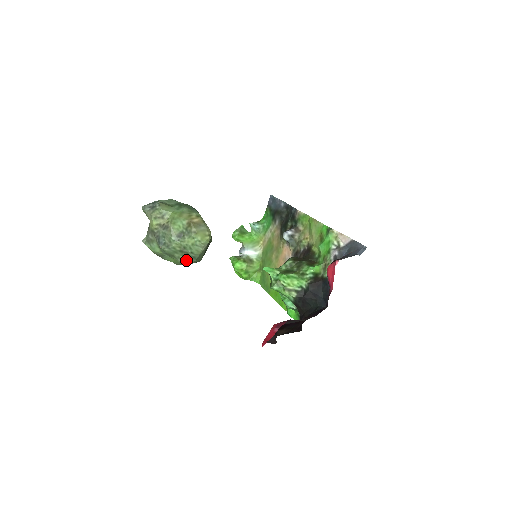
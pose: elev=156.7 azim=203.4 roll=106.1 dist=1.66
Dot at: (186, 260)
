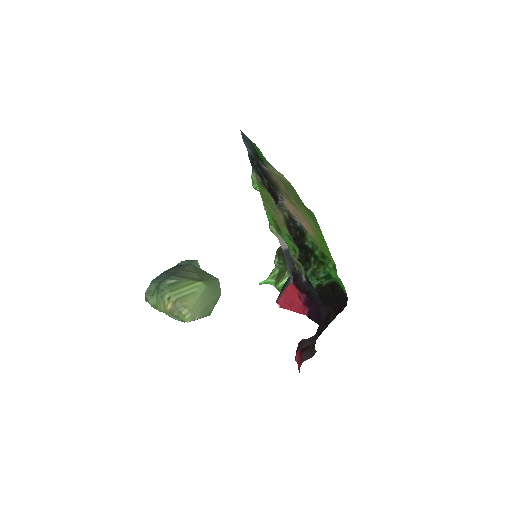
Dot at: occluded
